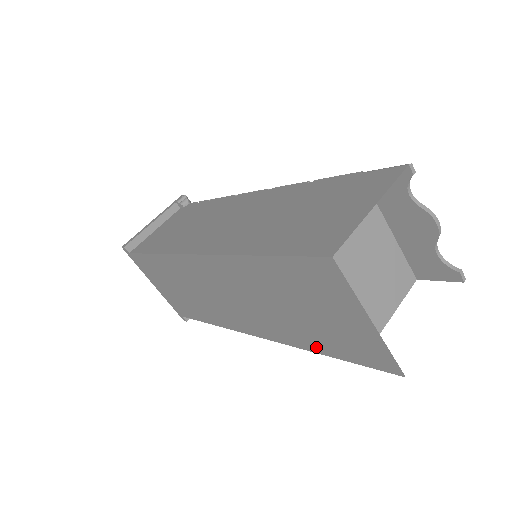
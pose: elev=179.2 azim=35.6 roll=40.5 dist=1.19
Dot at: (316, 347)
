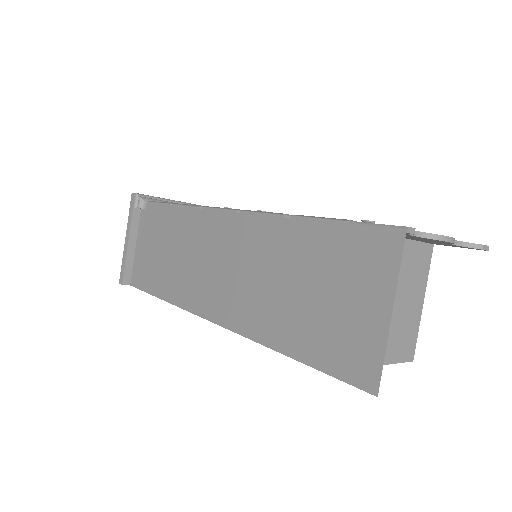
Dot at: occluded
